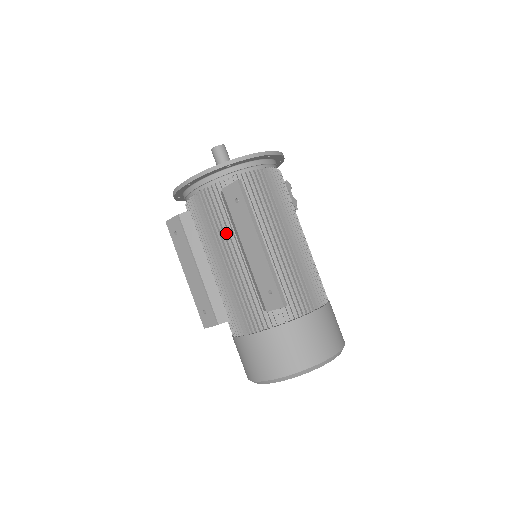
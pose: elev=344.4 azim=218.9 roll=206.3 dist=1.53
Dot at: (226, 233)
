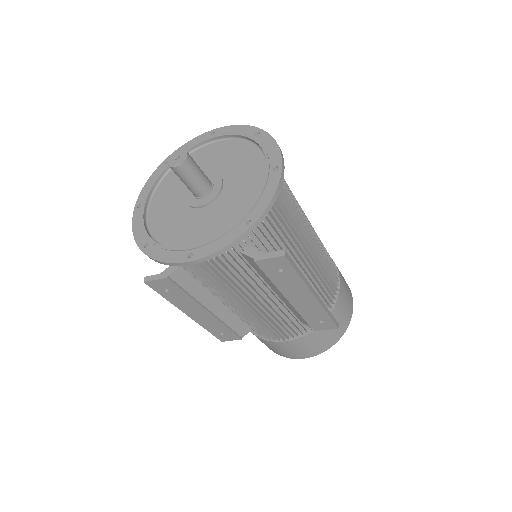
Dot at: (252, 284)
